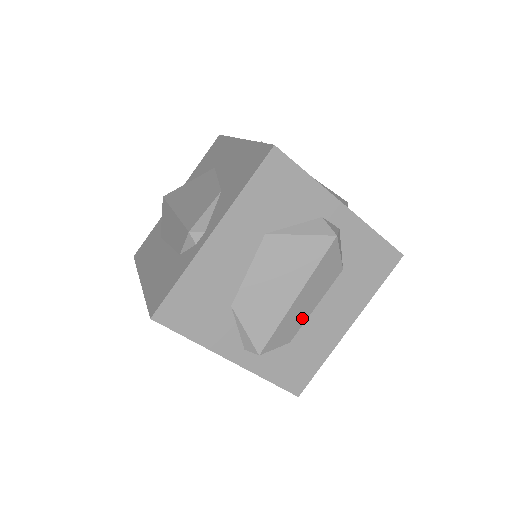
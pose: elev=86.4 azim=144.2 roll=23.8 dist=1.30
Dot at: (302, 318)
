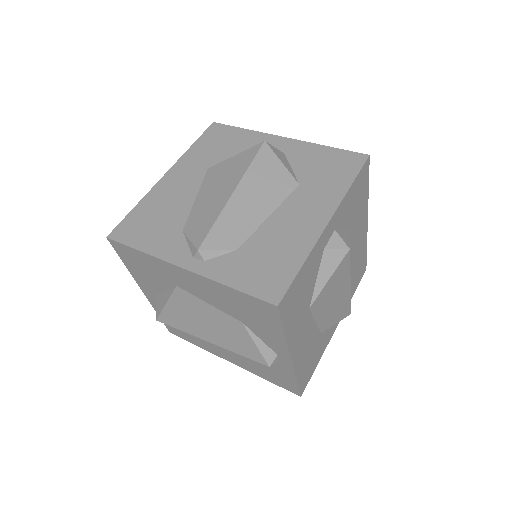
Dot at: occluded
